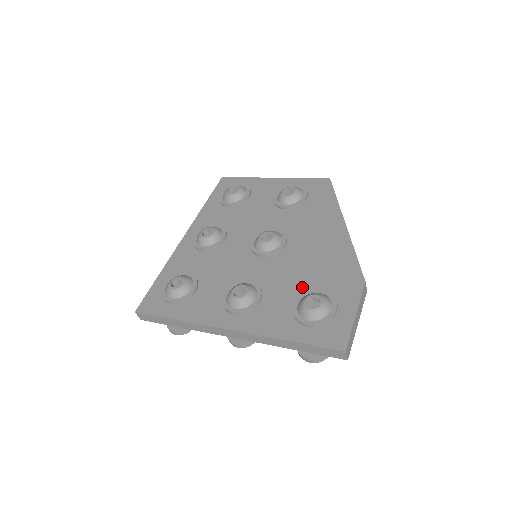
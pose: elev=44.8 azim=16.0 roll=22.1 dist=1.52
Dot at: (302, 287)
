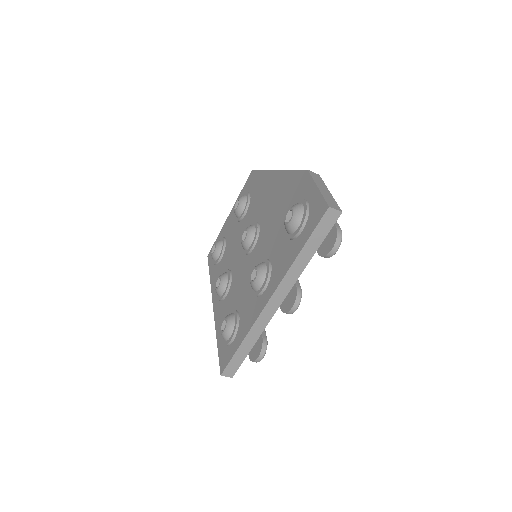
Dot at: (283, 224)
